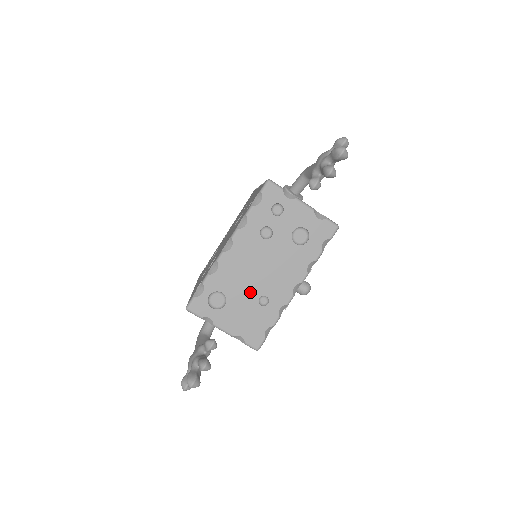
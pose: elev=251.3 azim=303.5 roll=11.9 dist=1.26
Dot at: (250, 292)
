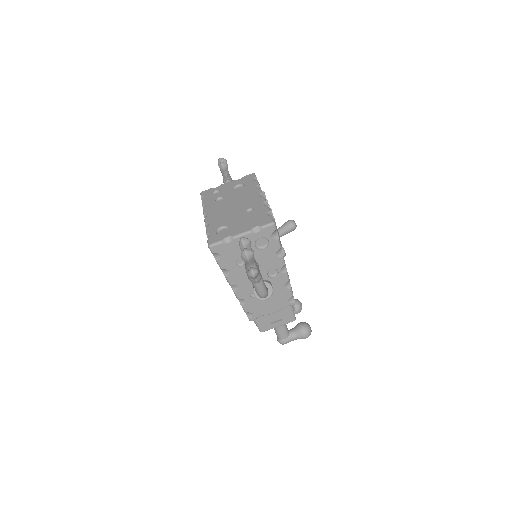
Dot at: (238, 215)
